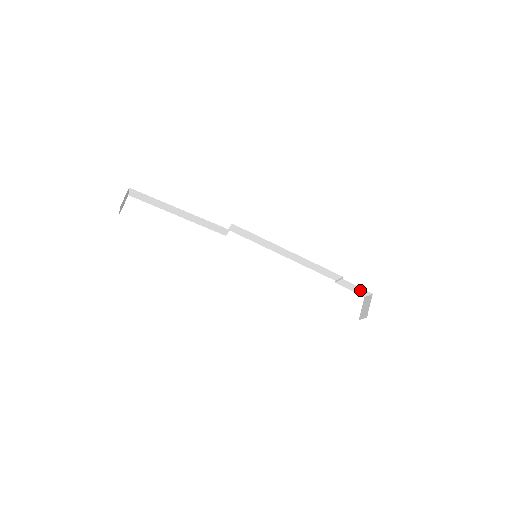
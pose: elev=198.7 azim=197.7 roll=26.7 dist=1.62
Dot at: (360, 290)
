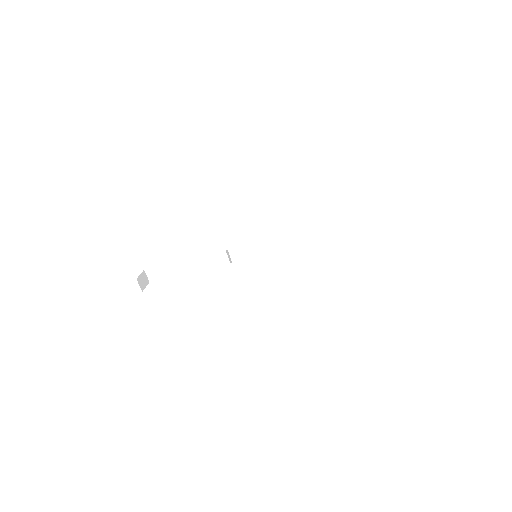
Dot at: (366, 226)
